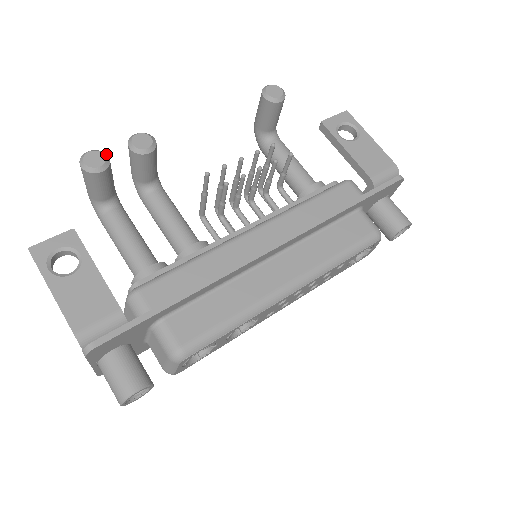
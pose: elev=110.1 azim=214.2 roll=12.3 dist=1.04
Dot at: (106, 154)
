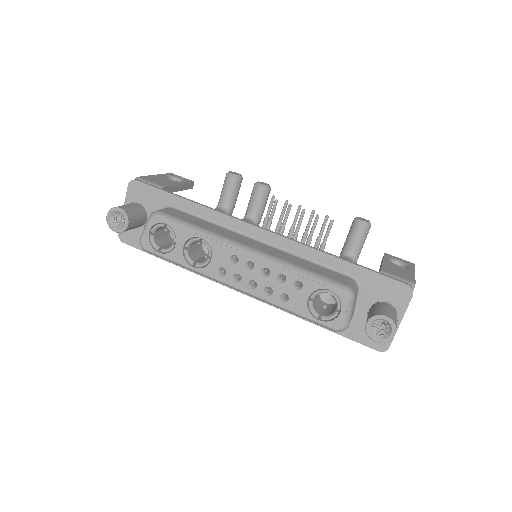
Dot at: occluded
